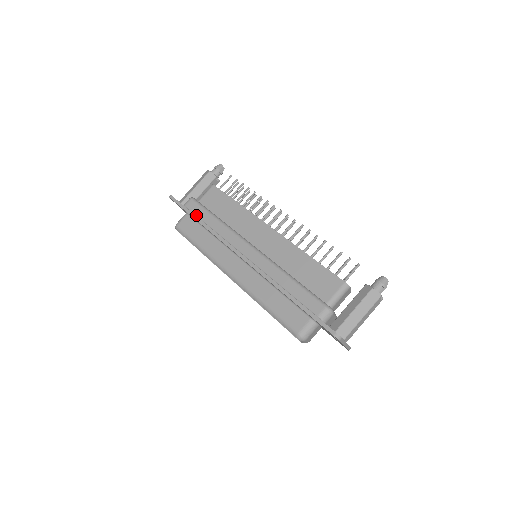
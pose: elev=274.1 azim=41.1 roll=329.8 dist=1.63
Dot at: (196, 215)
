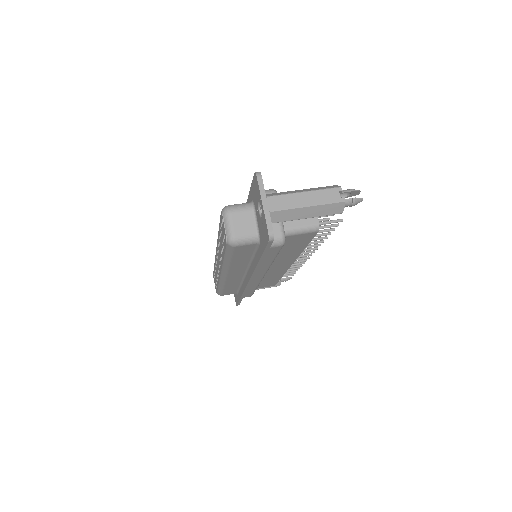
Dot at: occluded
